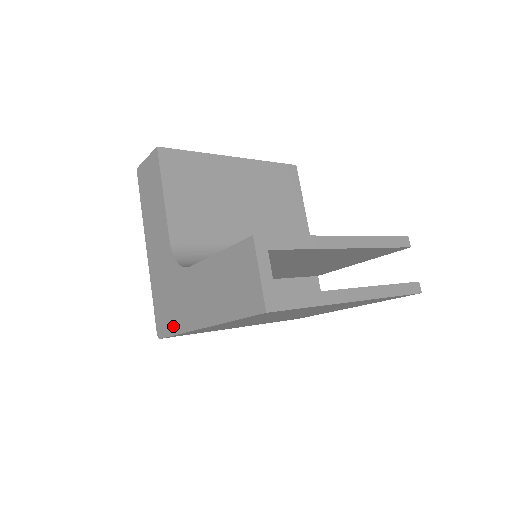
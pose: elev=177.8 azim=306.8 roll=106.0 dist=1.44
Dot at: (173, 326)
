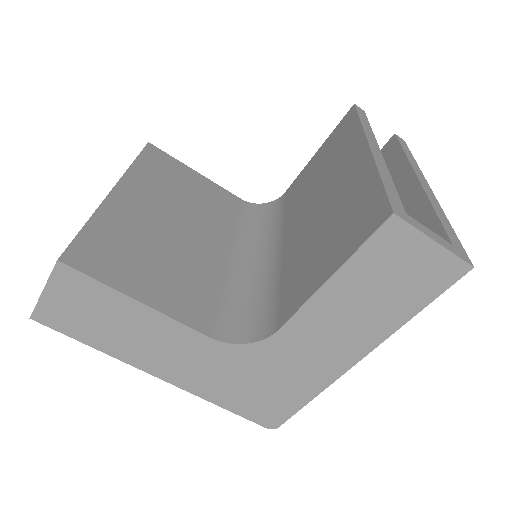
Dot at: (296, 400)
